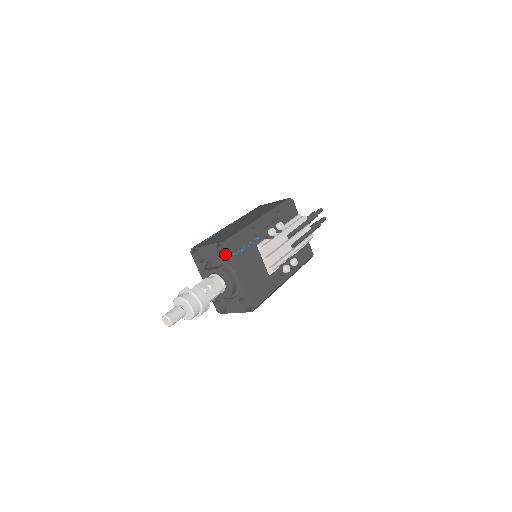
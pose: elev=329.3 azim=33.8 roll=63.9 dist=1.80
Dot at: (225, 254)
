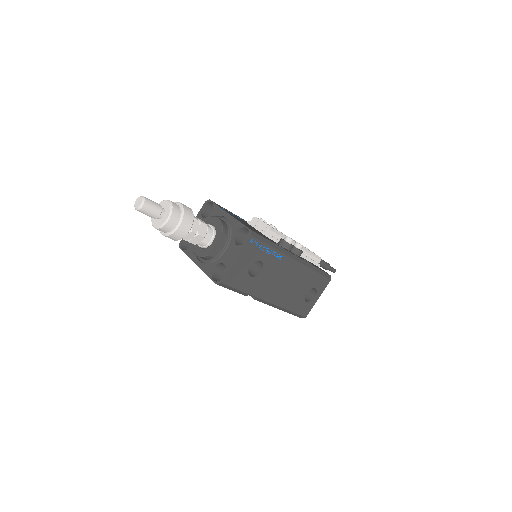
Dot at: occluded
